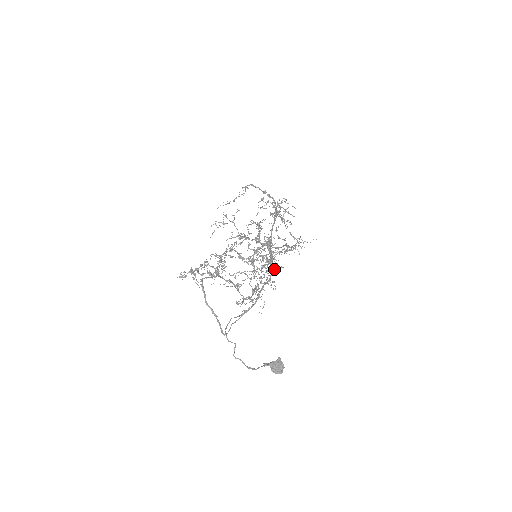
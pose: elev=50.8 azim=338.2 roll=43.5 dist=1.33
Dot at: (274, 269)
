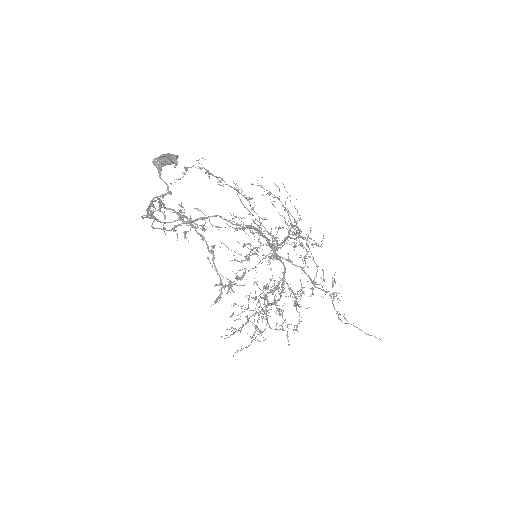
Dot at: (260, 231)
